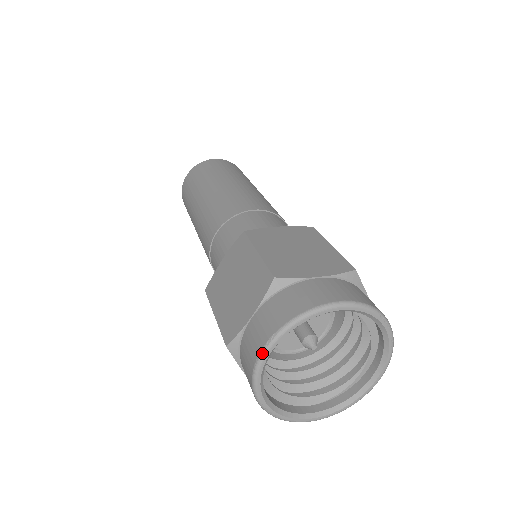
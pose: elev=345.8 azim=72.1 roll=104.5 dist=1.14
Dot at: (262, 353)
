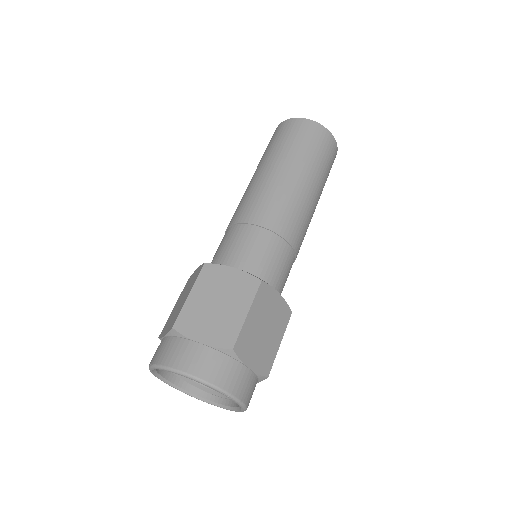
Dot at: (149, 367)
